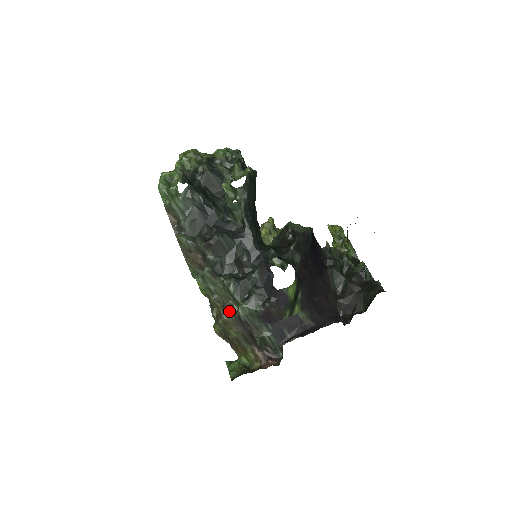
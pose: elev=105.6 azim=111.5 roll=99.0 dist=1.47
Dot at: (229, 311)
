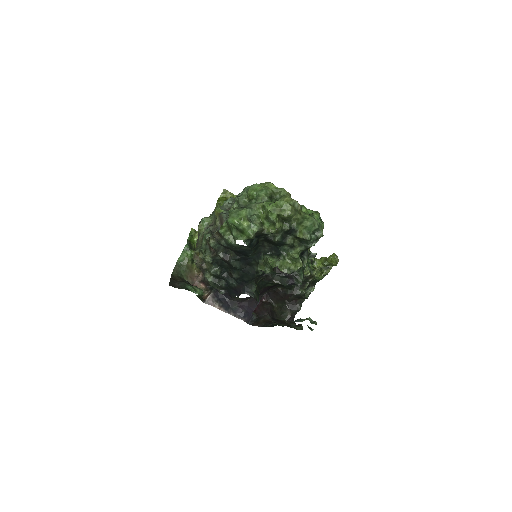
Dot at: (202, 268)
